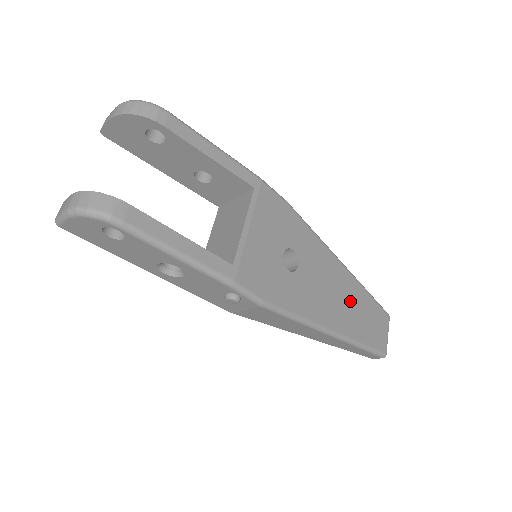
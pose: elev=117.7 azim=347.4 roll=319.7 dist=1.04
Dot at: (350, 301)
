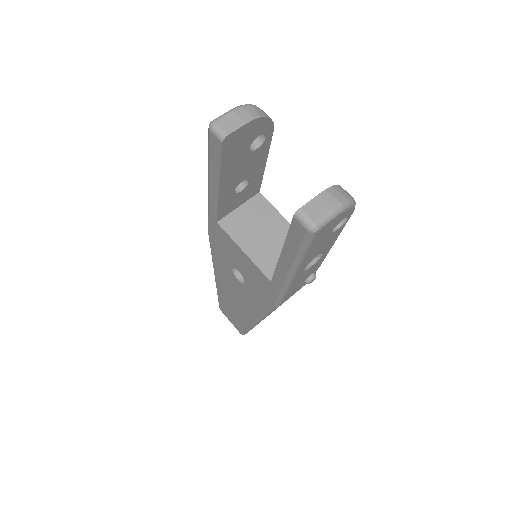
Dot at: occluded
